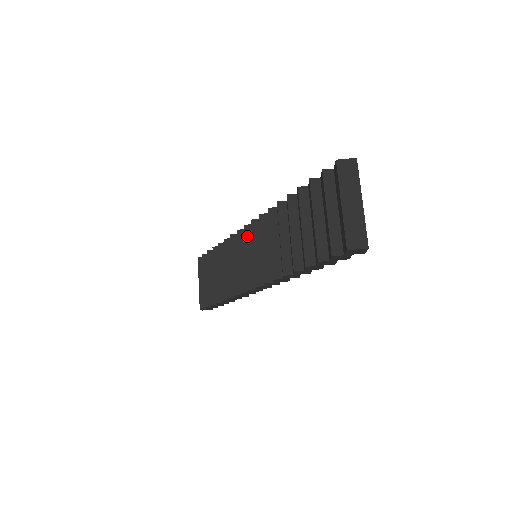
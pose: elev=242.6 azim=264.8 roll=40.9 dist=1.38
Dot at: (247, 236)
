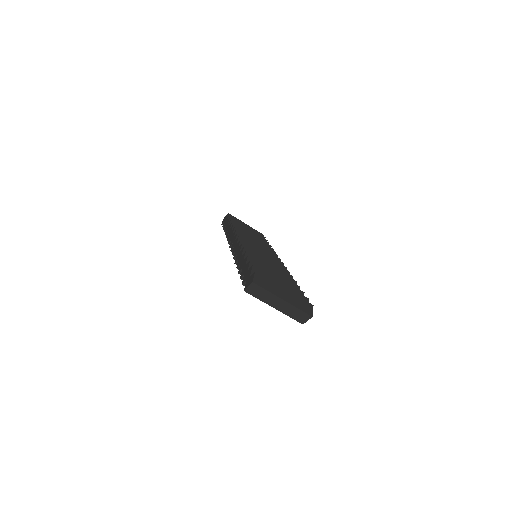
Dot at: occluded
